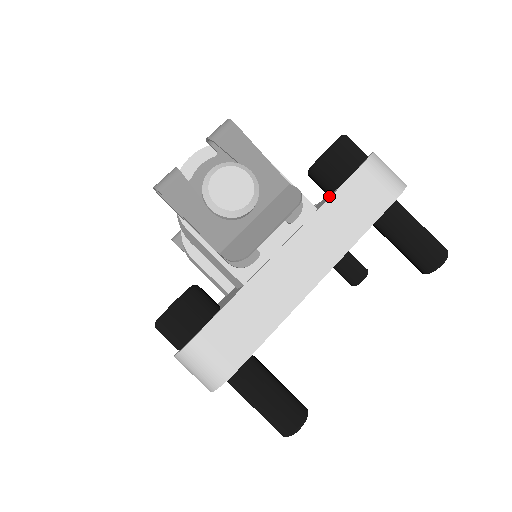
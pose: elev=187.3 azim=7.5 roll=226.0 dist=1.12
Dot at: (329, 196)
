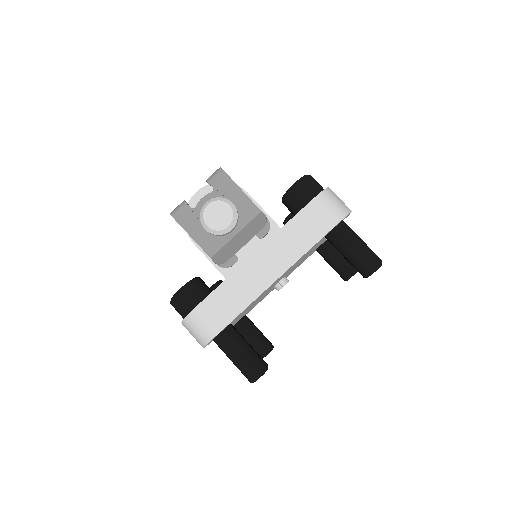
Dot at: occluded
